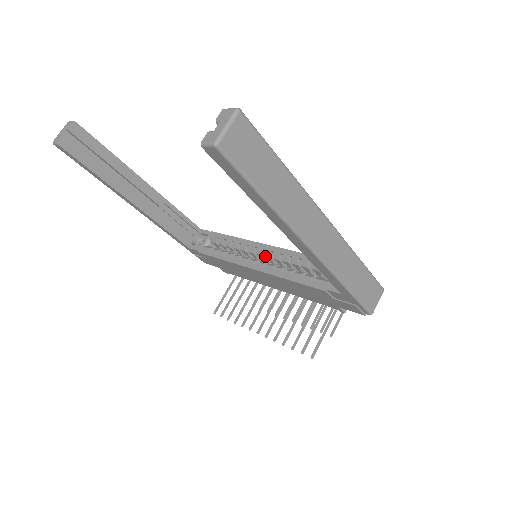
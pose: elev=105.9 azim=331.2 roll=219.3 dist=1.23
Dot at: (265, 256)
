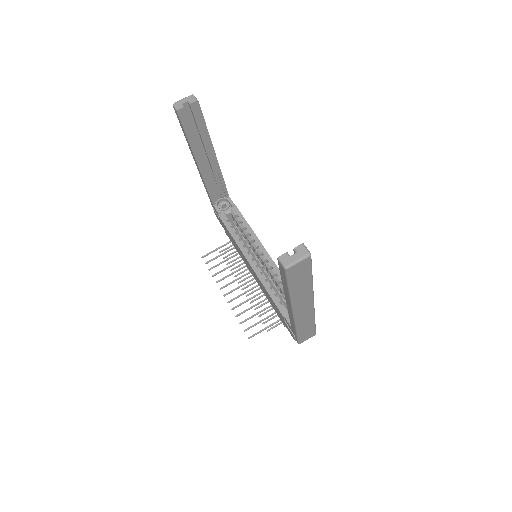
Dot at: (261, 259)
